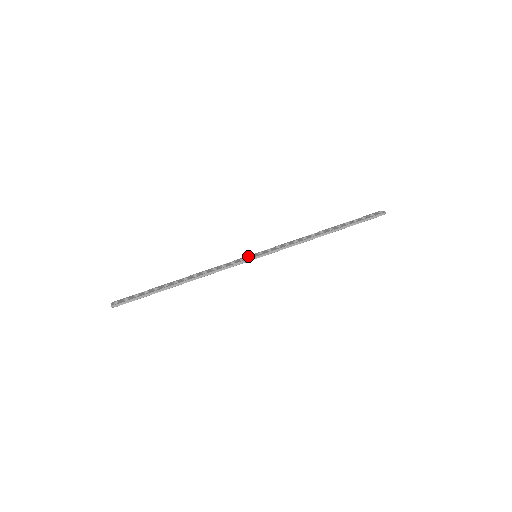
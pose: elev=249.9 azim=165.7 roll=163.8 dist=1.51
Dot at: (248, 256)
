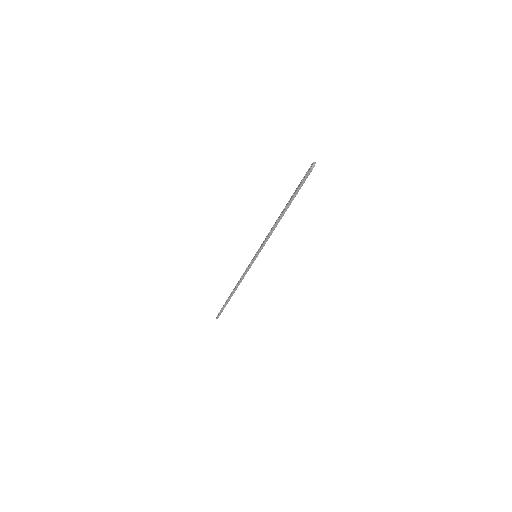
Dot at: (253, 257)
